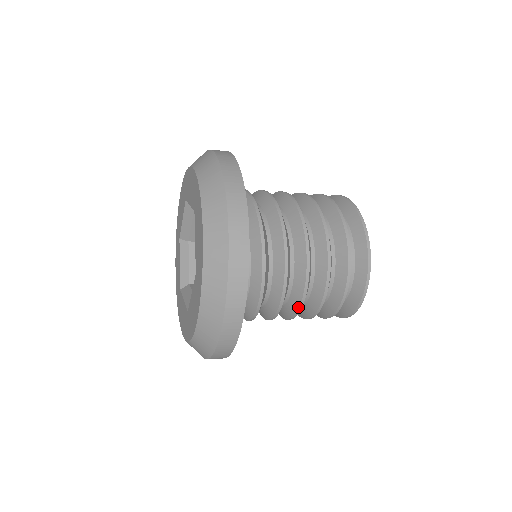
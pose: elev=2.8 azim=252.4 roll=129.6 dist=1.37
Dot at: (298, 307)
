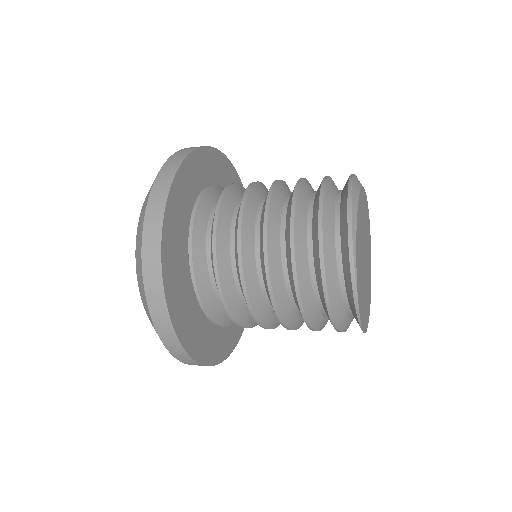
Dot at: (263, 257)
